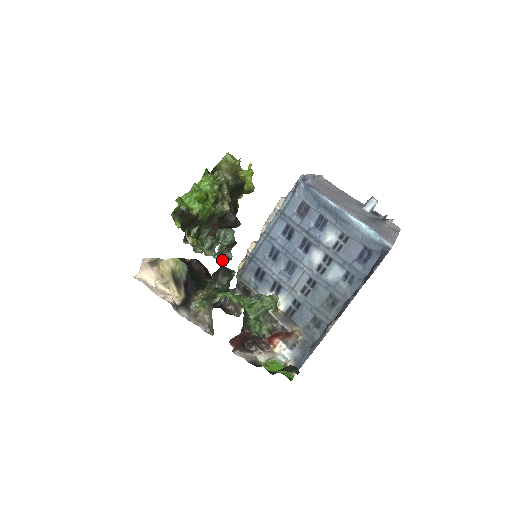
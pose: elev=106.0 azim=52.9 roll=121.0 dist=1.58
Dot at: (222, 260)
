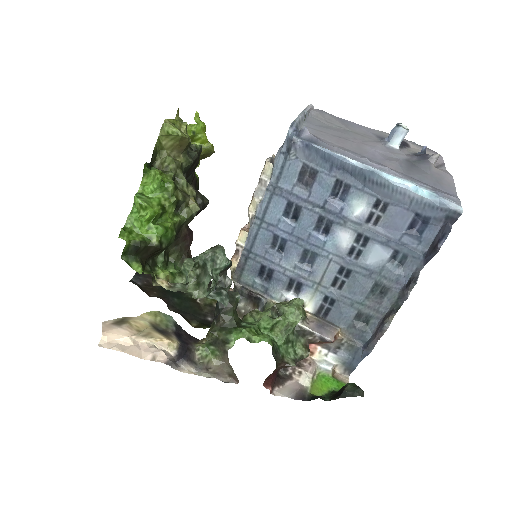
Dot at: (221, 296)
